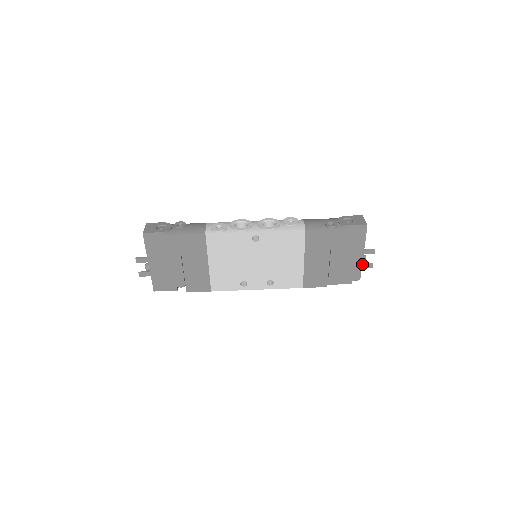
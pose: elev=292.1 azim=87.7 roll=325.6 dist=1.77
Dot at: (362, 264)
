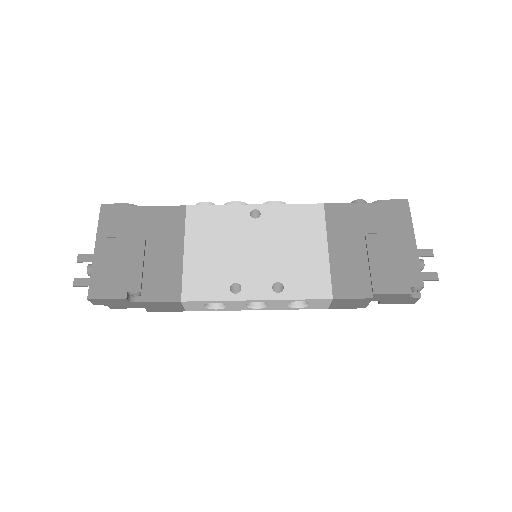
Dot at: occluded
